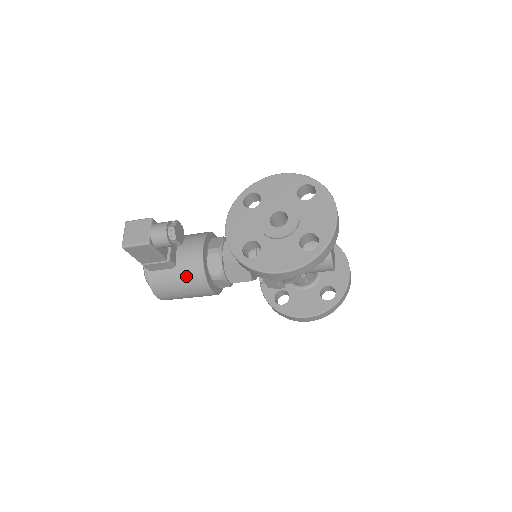
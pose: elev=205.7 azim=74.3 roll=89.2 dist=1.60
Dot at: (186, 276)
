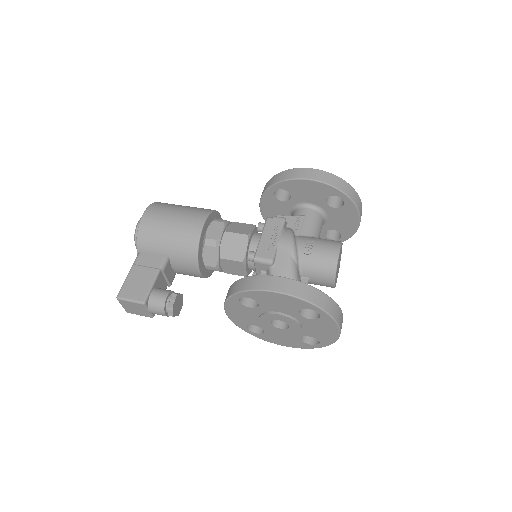
Dot at: occluded
